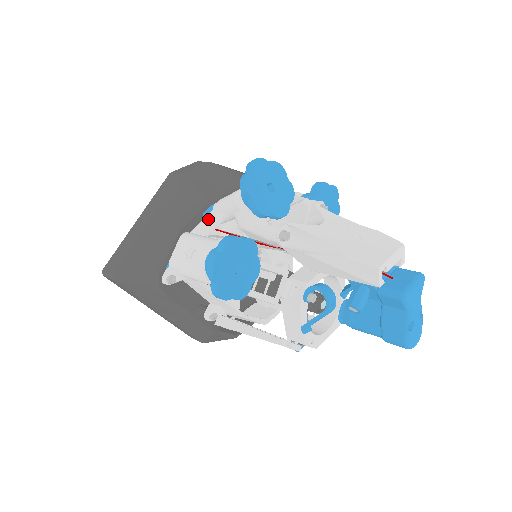
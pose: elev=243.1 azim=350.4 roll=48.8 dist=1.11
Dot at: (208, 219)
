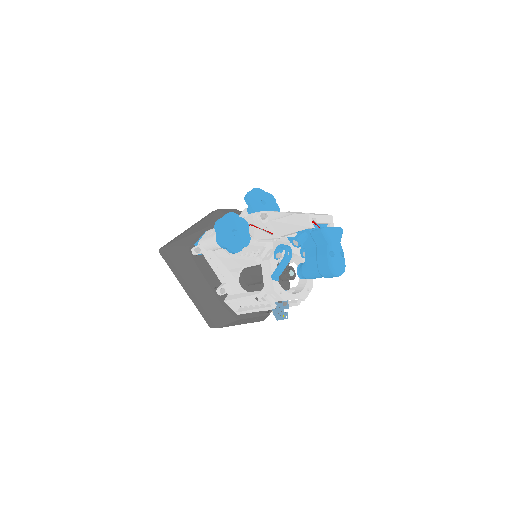
Dot at: occluded
